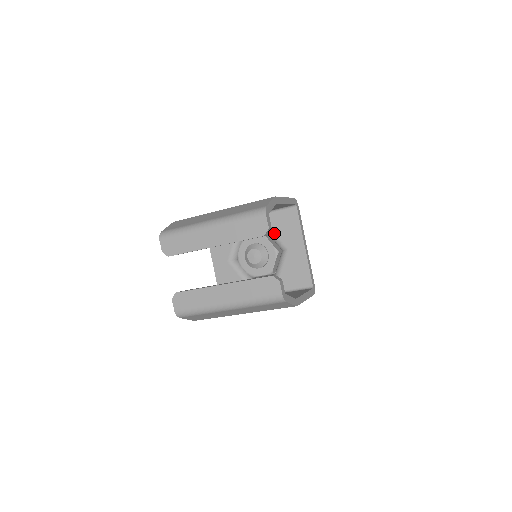
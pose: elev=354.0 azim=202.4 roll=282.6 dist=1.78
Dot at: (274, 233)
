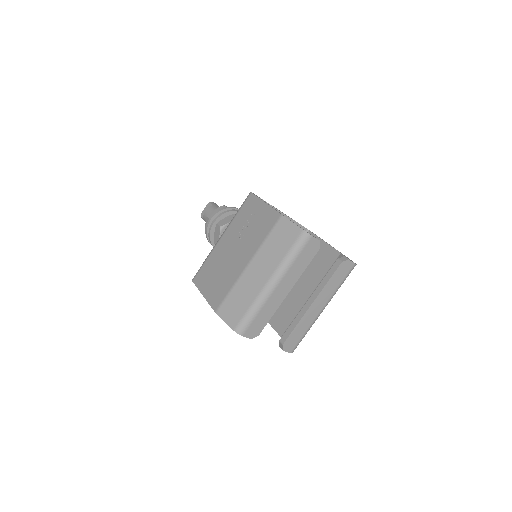
Dot at: occluded
